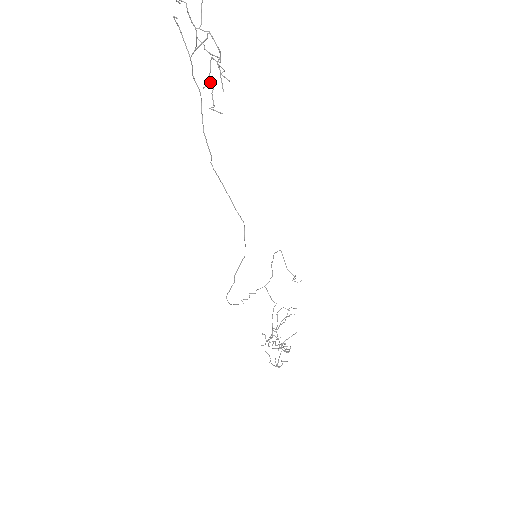
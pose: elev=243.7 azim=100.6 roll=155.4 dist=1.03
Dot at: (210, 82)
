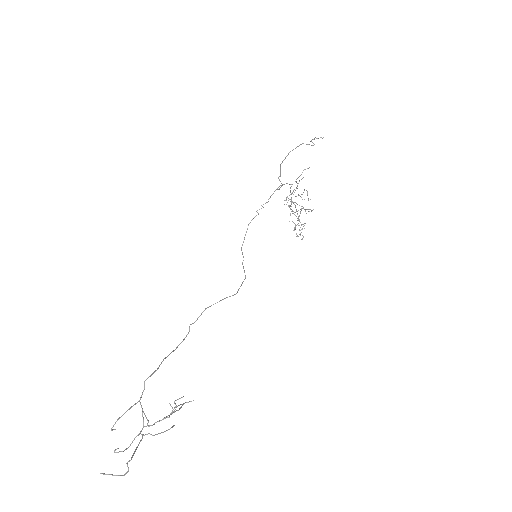
Dot at: (174, 411)
